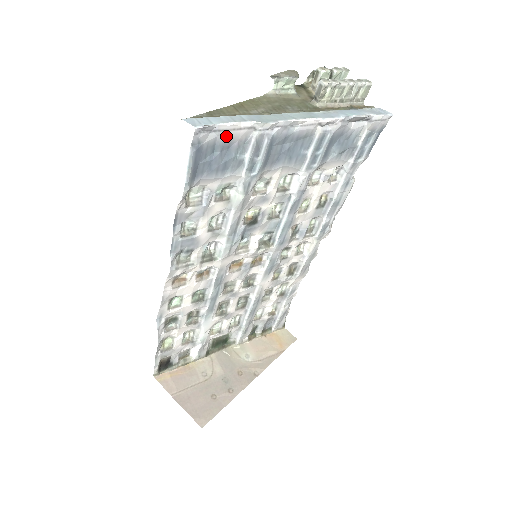
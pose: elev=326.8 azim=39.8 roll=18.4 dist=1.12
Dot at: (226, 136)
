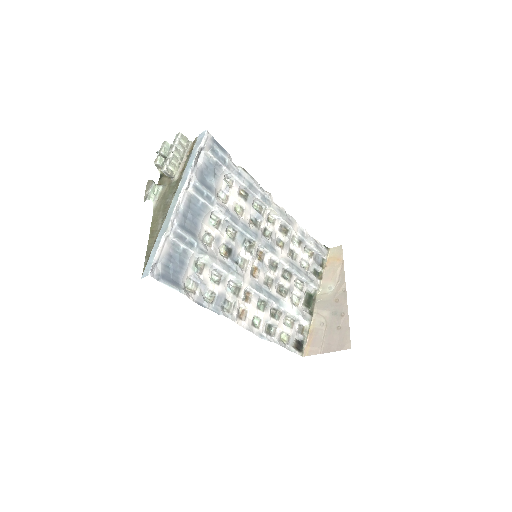
Dot at: (163, 256)
